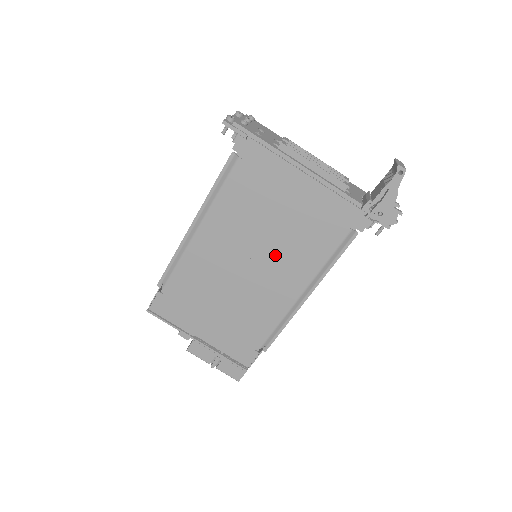
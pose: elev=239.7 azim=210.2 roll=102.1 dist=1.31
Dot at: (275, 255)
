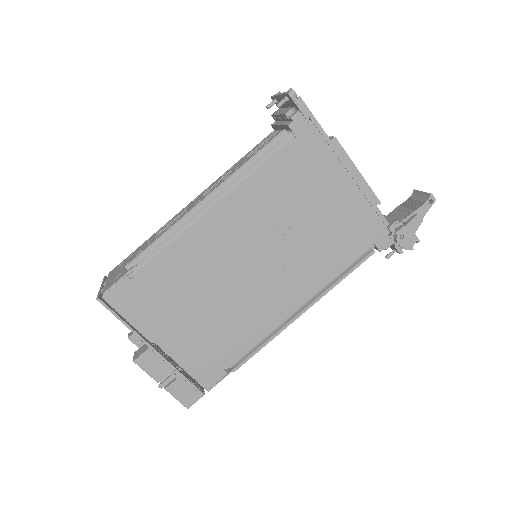
Dot at: (289, 257)
